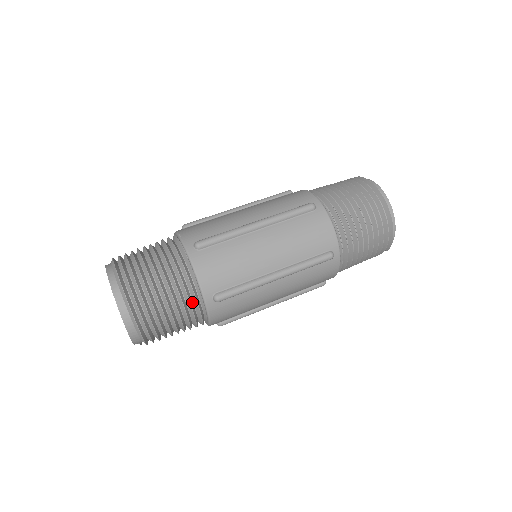
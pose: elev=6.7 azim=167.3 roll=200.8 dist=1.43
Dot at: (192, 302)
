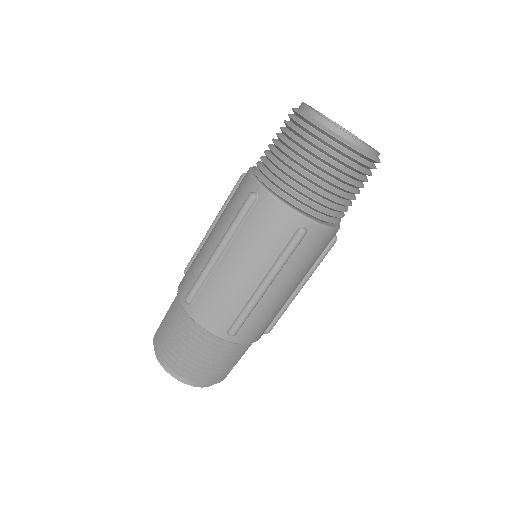
Dot at: occluded
